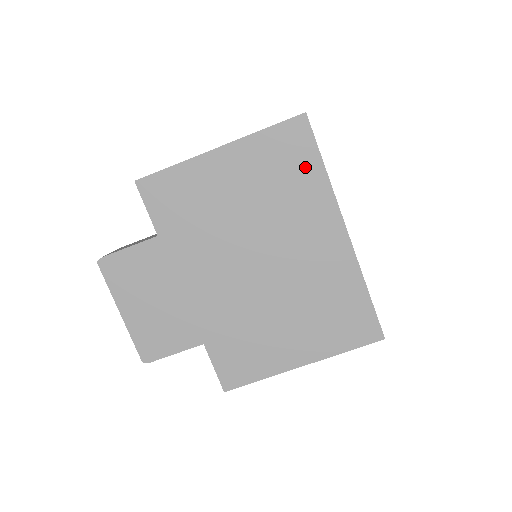
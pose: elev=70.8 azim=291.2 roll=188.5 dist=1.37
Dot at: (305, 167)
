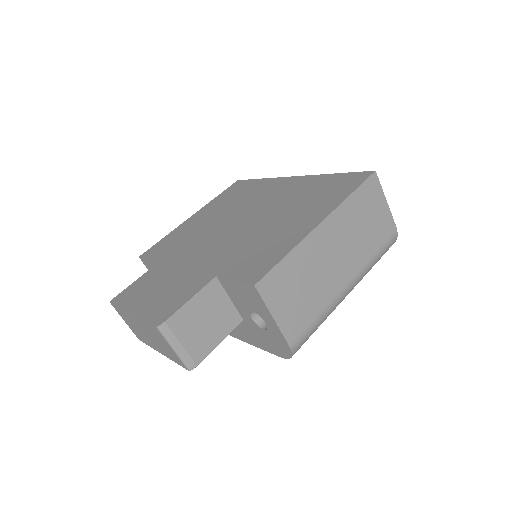
Dot at: (249, 186)
